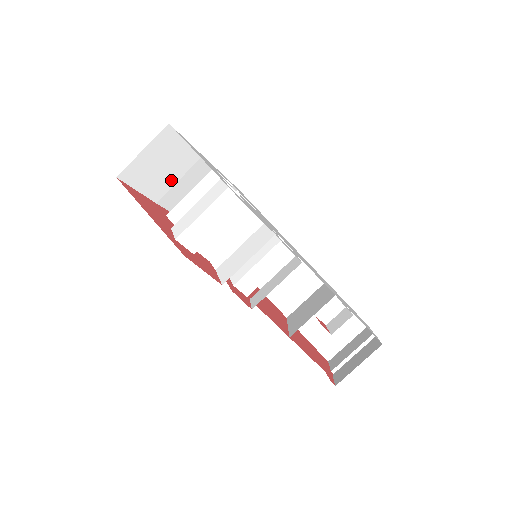
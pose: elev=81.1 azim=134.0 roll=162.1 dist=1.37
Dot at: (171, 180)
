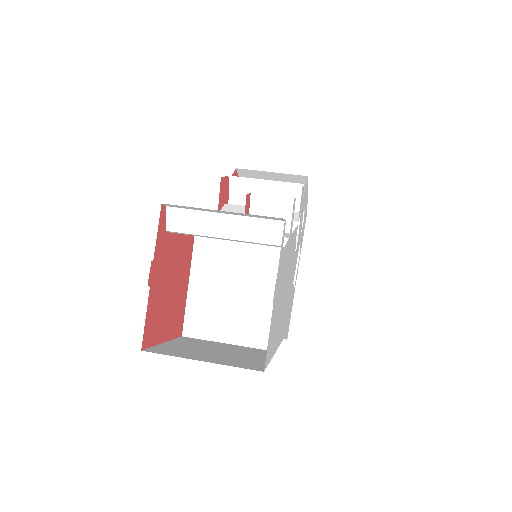
Dot at: occluded
